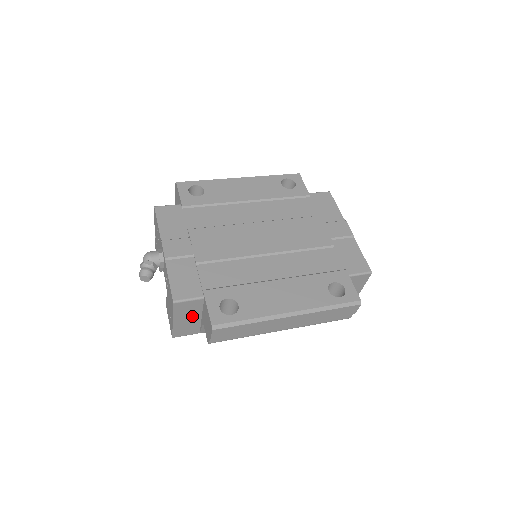
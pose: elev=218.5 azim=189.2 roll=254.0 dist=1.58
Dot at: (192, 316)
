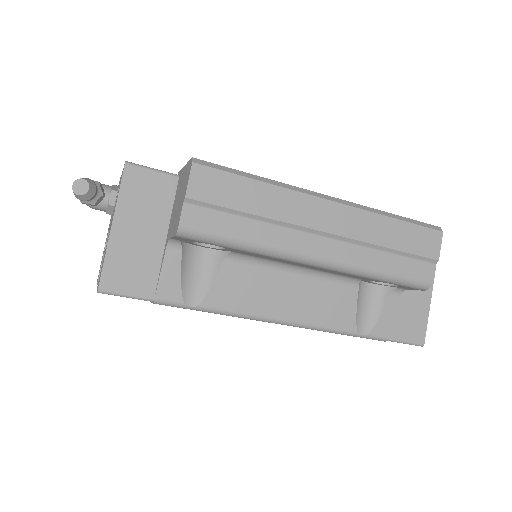
Dot at: (150, 226)
